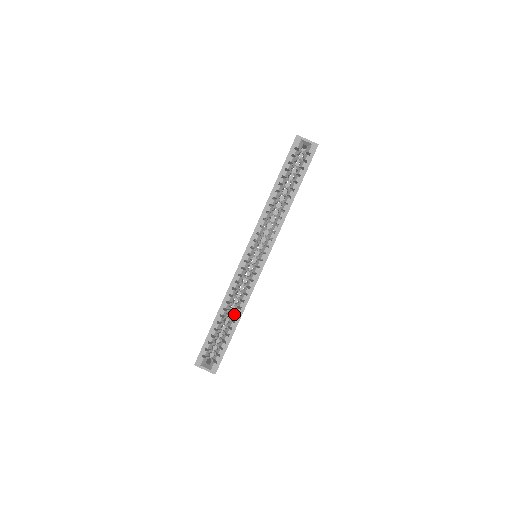
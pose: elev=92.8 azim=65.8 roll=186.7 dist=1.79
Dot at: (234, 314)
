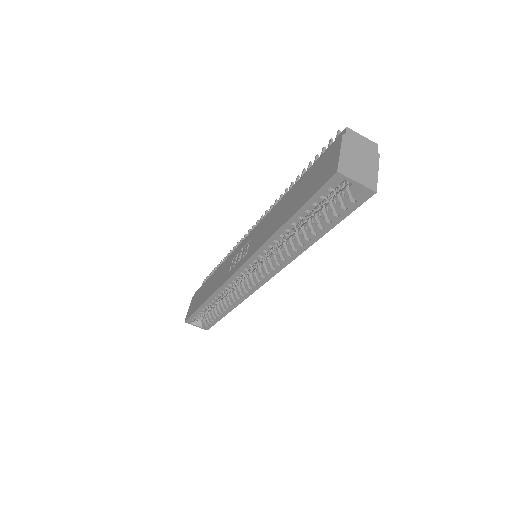
Dot at: (225, 304)
